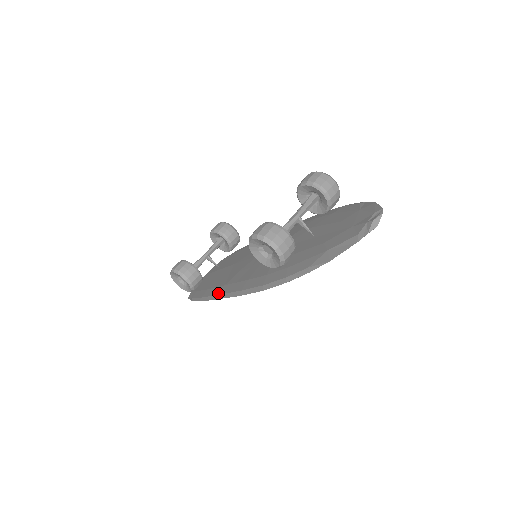
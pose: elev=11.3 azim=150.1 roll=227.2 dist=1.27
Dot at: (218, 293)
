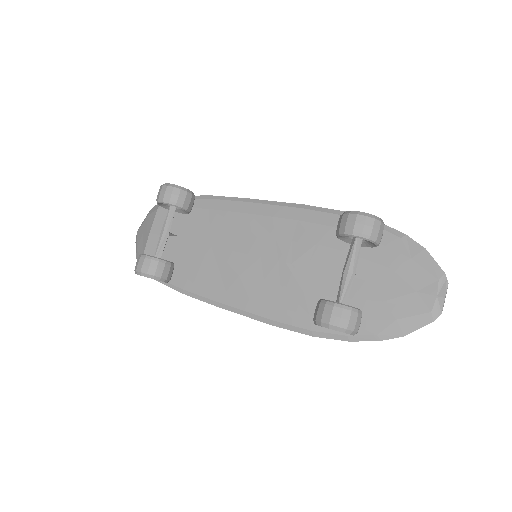
Dot at: (221, 301)
